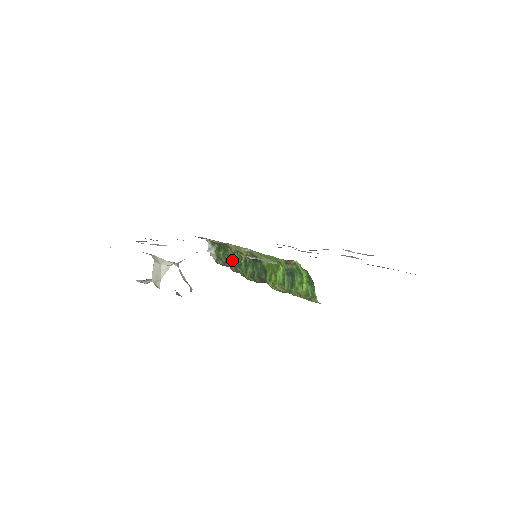
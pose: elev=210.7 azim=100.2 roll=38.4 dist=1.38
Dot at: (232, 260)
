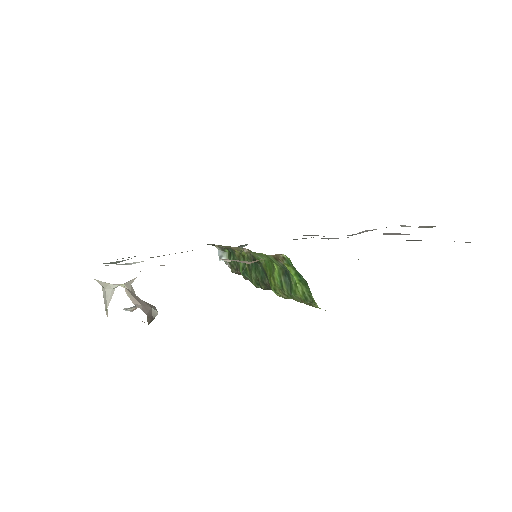
Dot at: (239, 266)
